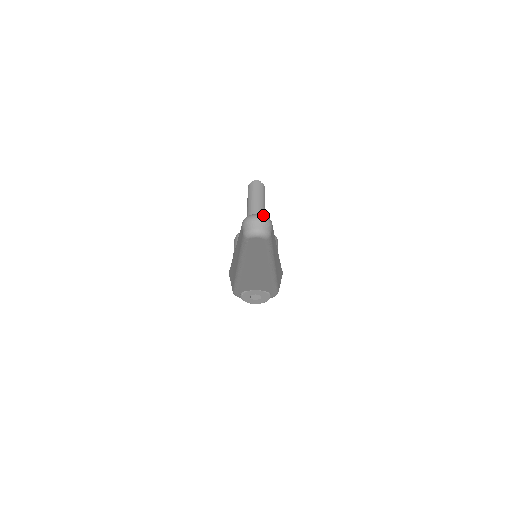
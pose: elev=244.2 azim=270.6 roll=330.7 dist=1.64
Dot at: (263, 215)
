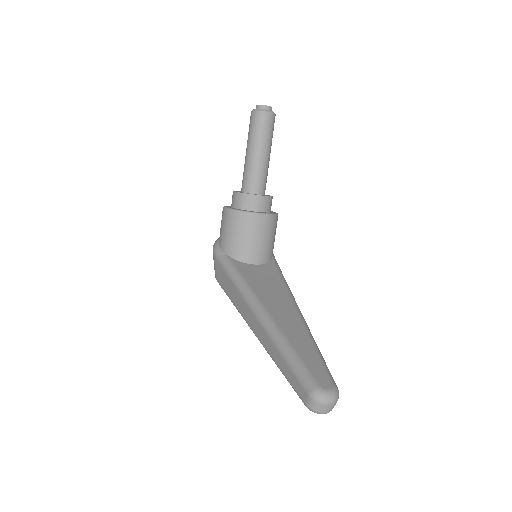
Dot at: (336, 395)
